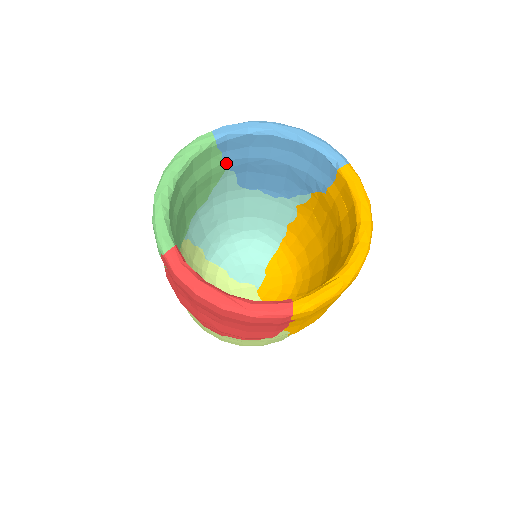
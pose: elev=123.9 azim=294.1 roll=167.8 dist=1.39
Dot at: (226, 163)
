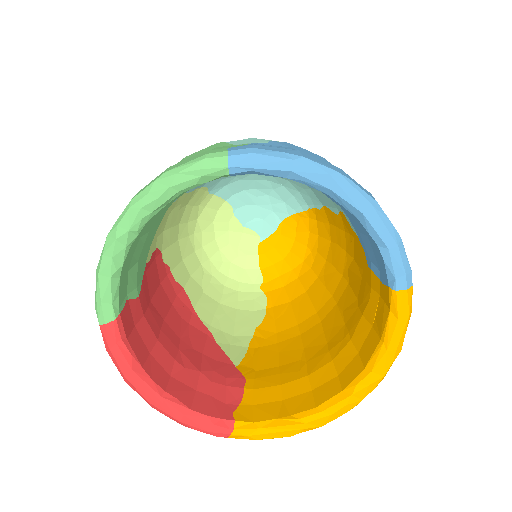
Dot at: occluded
